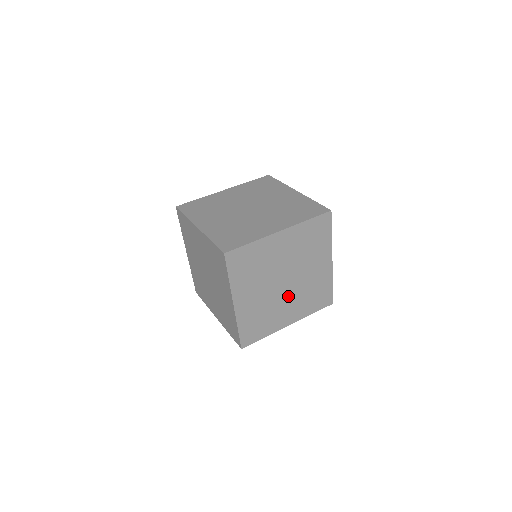
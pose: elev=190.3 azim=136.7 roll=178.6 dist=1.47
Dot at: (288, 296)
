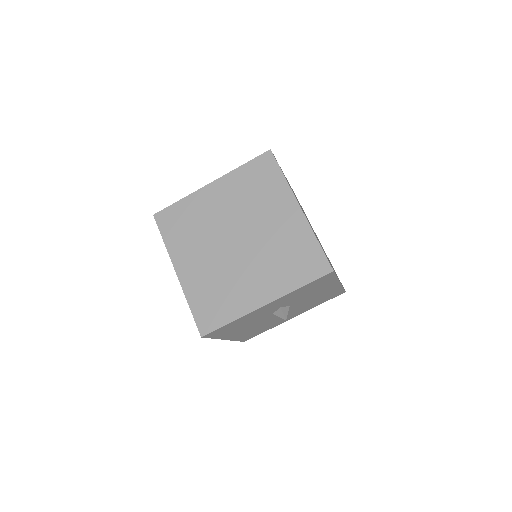
Dot at: occluded
